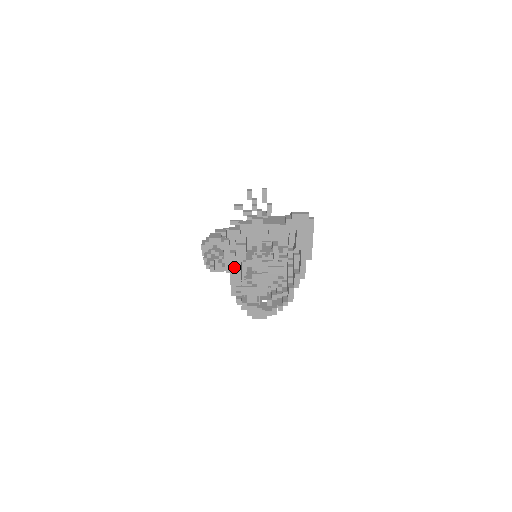
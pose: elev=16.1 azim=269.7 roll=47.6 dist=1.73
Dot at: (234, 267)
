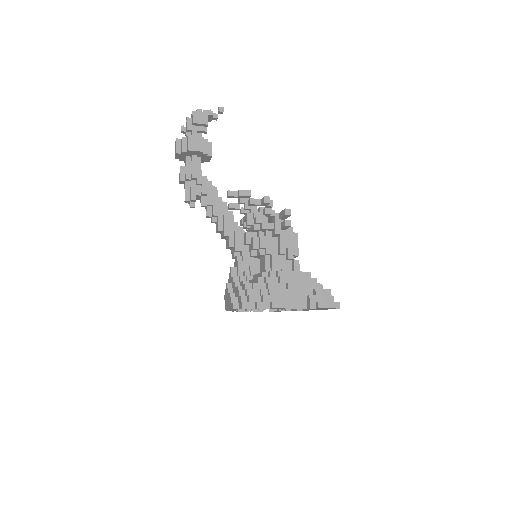
Dot at: occluded
